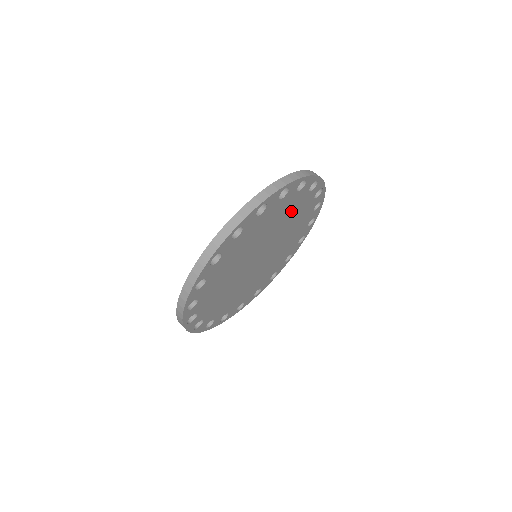
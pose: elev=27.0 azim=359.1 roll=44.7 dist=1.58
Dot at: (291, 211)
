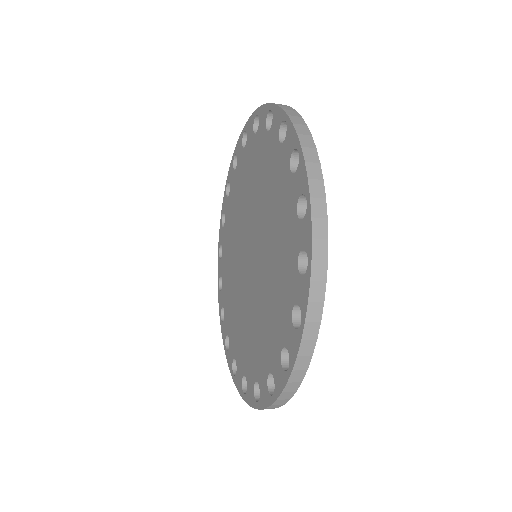
Dot at: occluded
